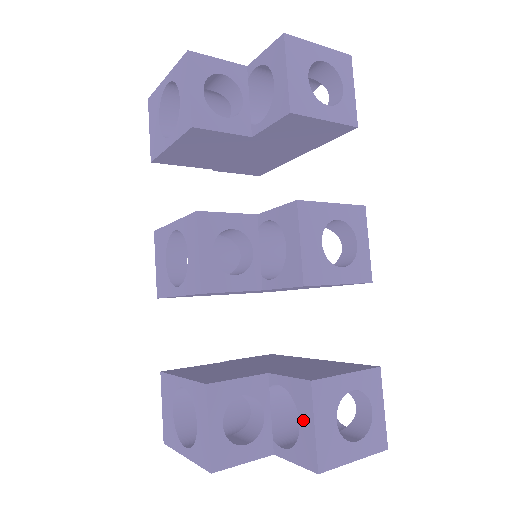
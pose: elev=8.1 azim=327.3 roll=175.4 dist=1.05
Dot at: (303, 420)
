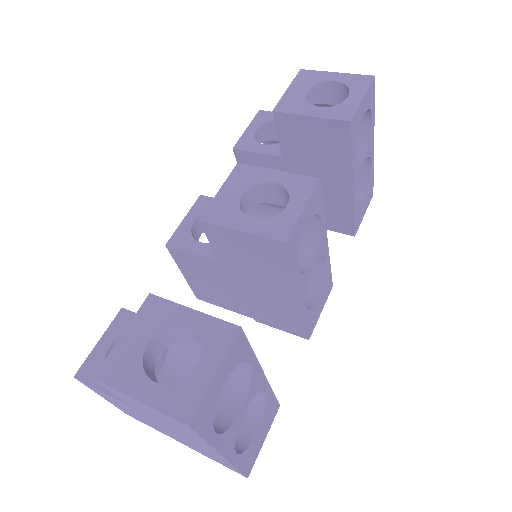
Dot at: occluded
